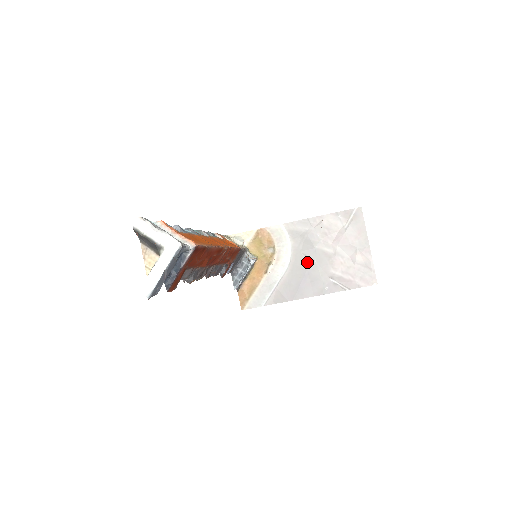
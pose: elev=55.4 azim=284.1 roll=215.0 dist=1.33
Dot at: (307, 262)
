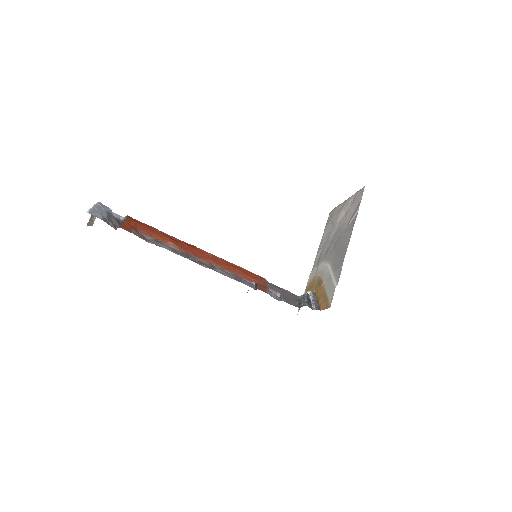
Dot at: (333, 248)
